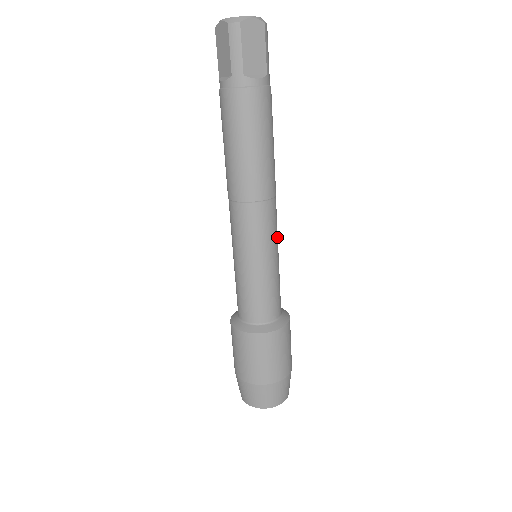
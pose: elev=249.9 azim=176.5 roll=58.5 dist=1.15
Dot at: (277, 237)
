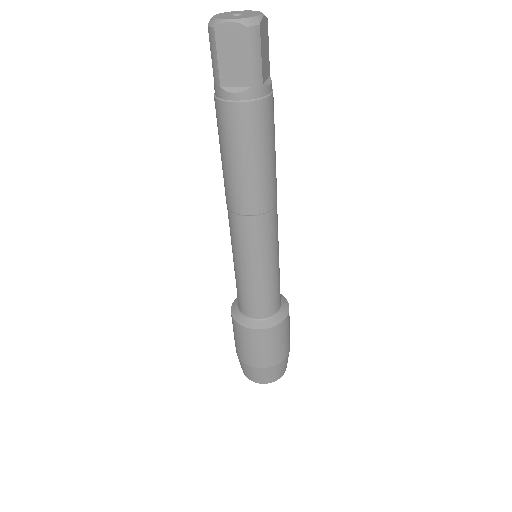
Dot at: (268, 250)
